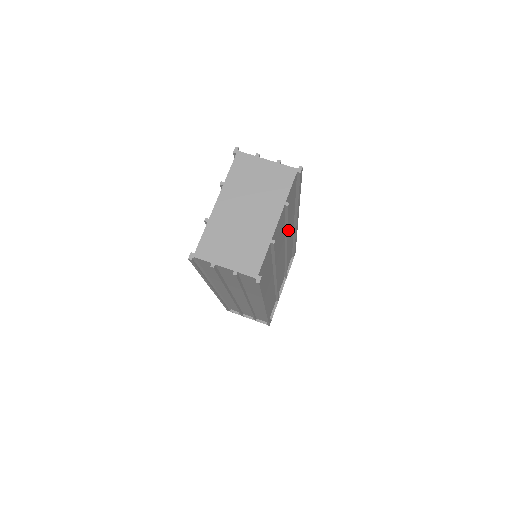
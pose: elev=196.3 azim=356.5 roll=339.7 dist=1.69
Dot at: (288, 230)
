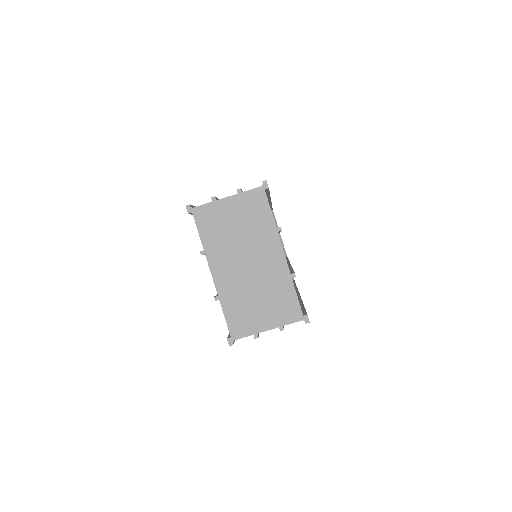
Dot at: occluded
